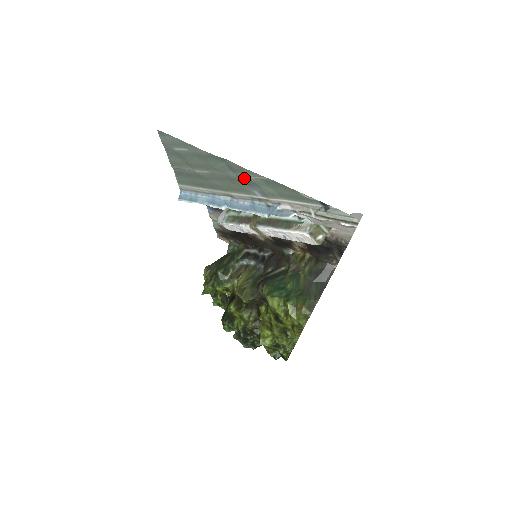
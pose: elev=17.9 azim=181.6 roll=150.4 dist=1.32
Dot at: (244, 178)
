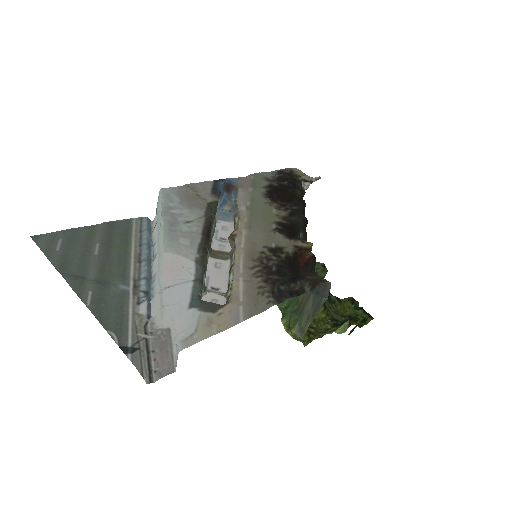
Dot at: (95, 285)
